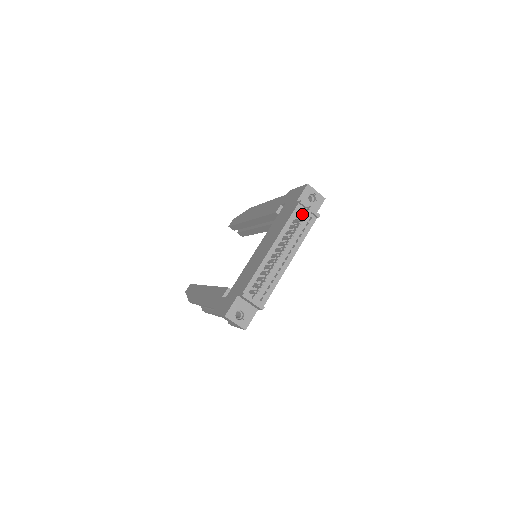
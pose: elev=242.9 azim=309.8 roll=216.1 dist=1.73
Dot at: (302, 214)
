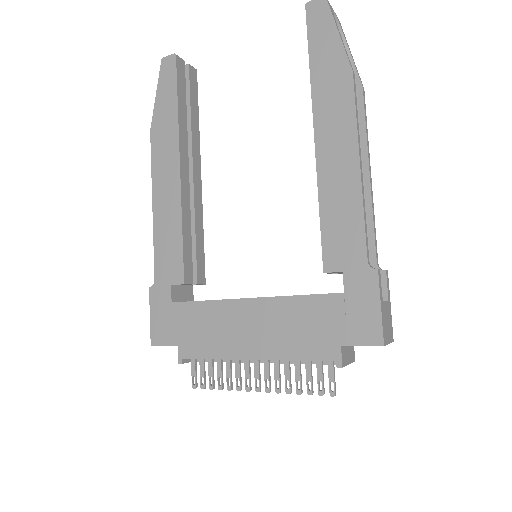
Dot at: occluded
